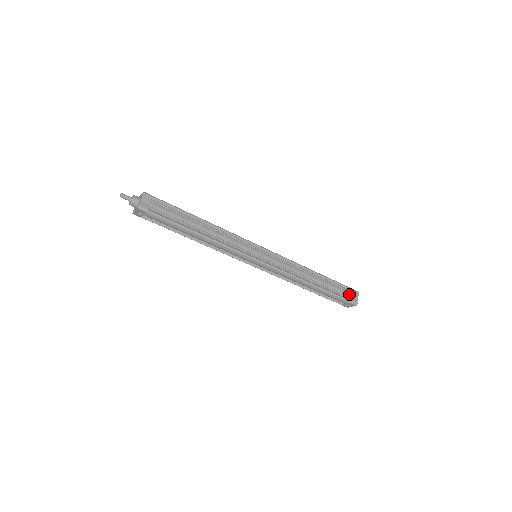
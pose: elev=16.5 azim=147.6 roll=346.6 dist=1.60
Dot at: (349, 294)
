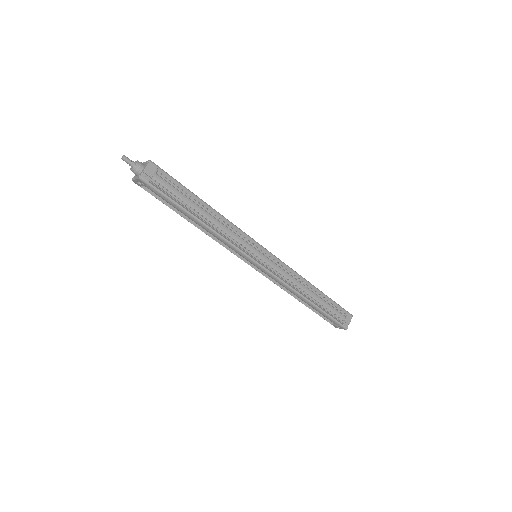
Dot at: (342, 316)
